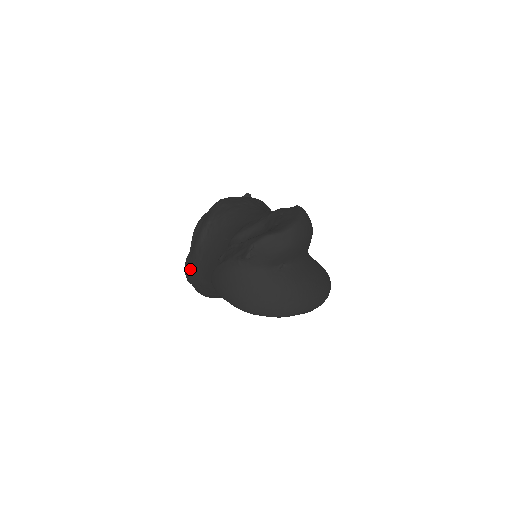
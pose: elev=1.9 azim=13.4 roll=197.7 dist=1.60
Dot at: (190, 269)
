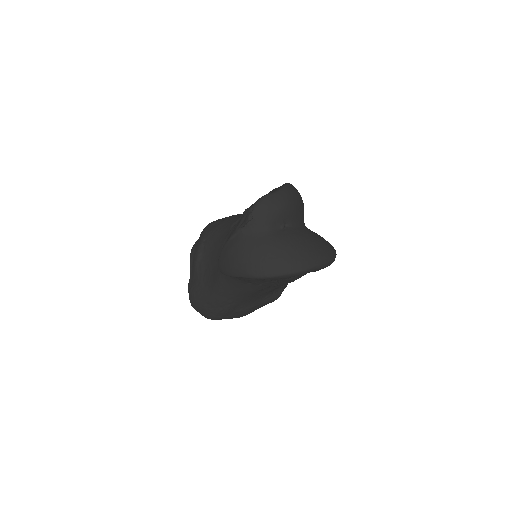
Dot at: (194, 291)
